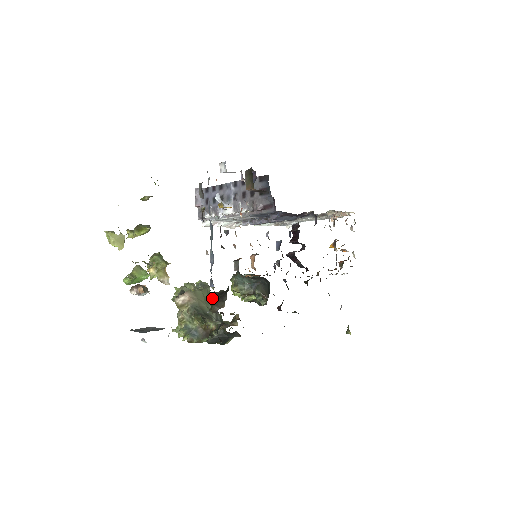
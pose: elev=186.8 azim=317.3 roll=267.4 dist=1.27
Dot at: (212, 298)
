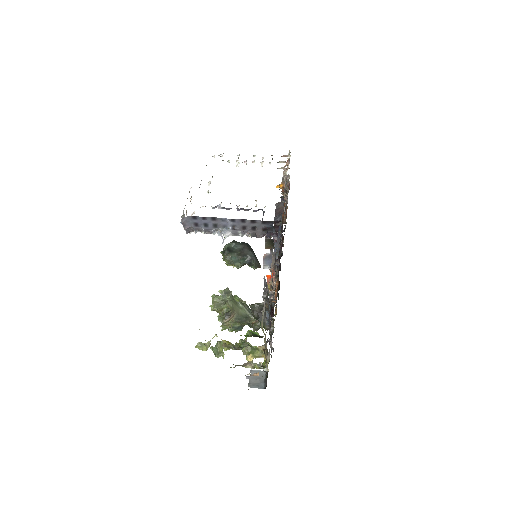
Dot at: (256, 316)
